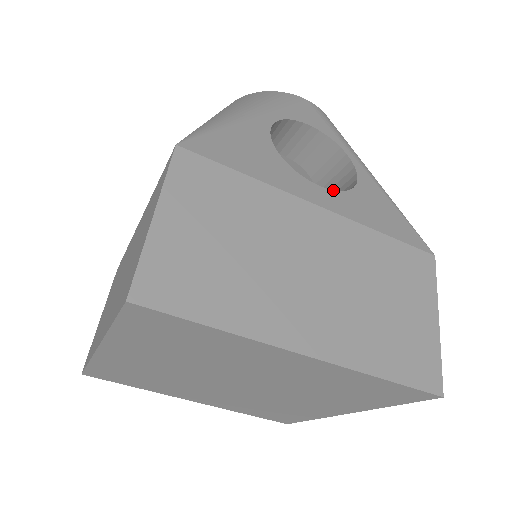
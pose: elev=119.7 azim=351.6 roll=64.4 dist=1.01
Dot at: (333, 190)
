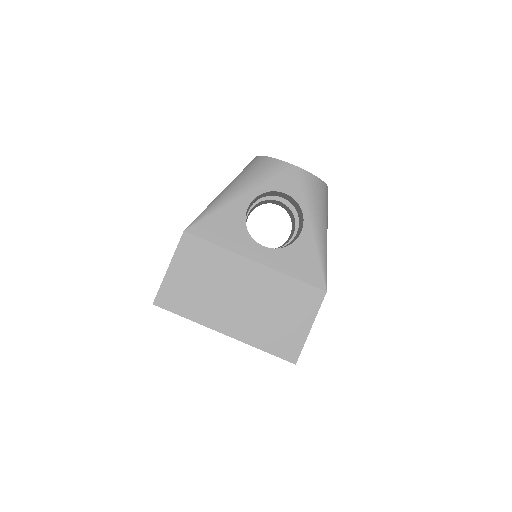
Dot at: (273, 248)
